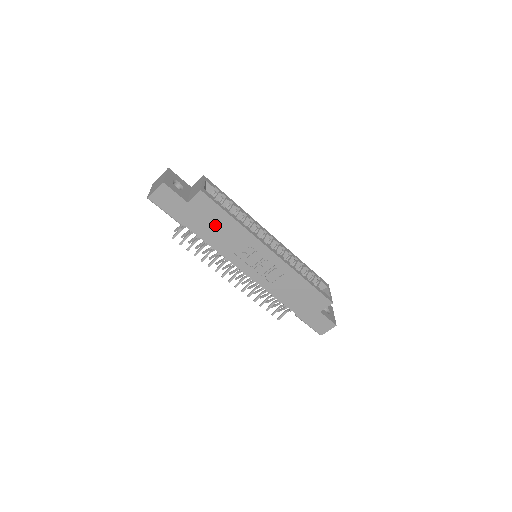
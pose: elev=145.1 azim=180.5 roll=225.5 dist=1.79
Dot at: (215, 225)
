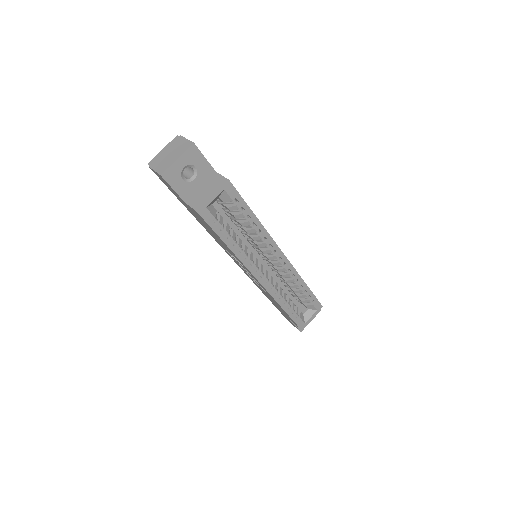
Dot at: (210, 230)
